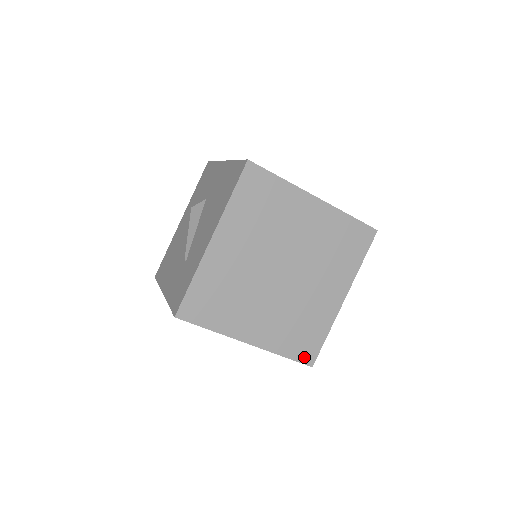
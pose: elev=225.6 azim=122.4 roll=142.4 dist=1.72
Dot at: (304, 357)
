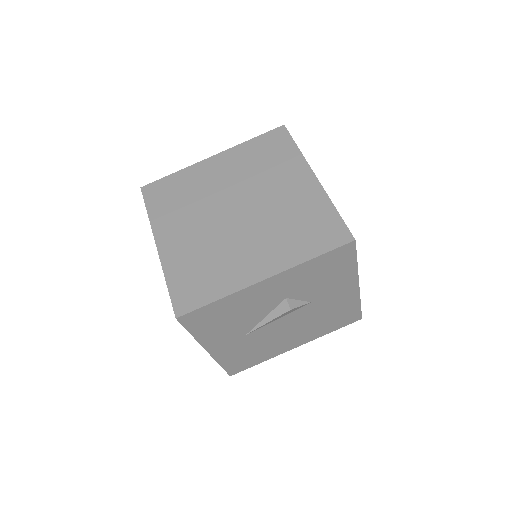
Dot at: (335, 241)
